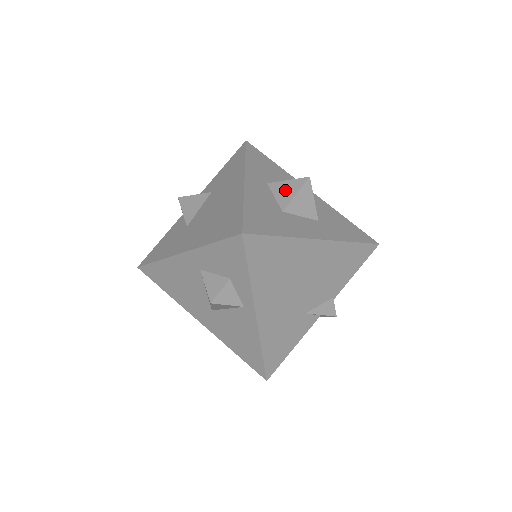
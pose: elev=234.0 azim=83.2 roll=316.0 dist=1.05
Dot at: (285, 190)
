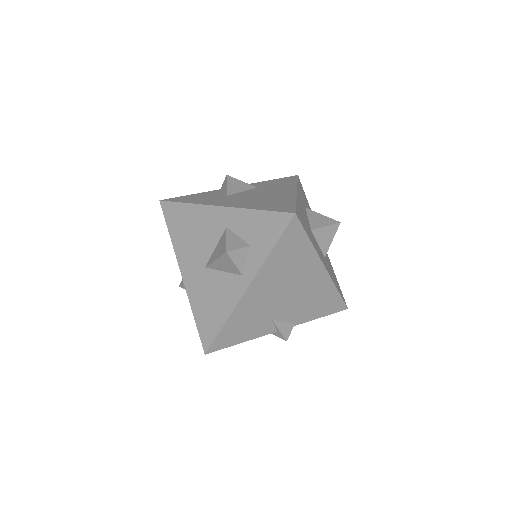
Dot at: (318, 219)
